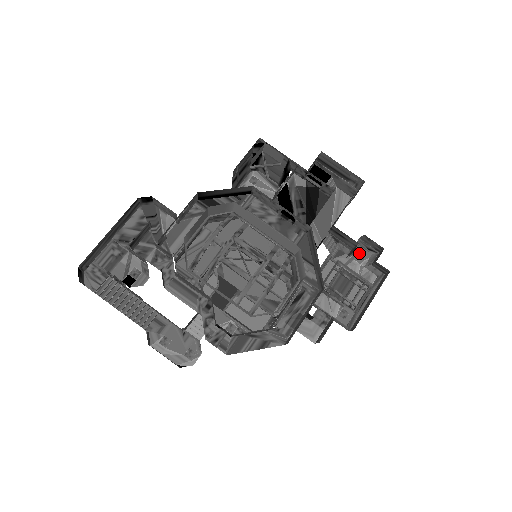
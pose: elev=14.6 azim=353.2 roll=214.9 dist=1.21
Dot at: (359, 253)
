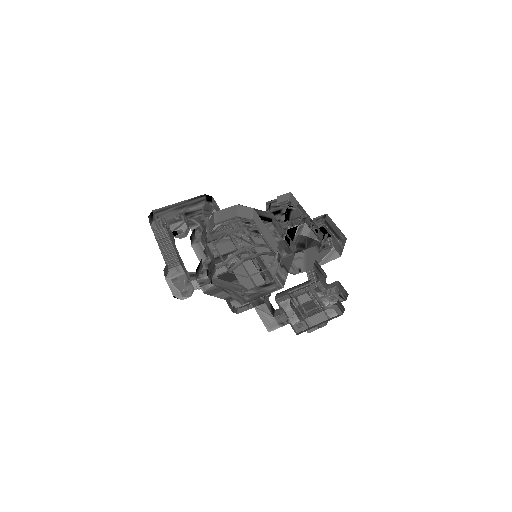
Dot at: (332, 296)
